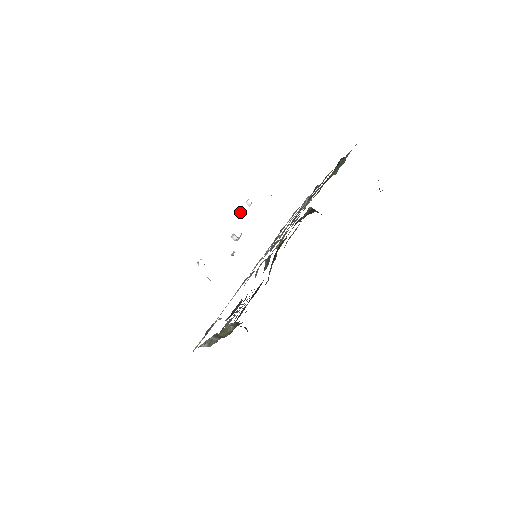
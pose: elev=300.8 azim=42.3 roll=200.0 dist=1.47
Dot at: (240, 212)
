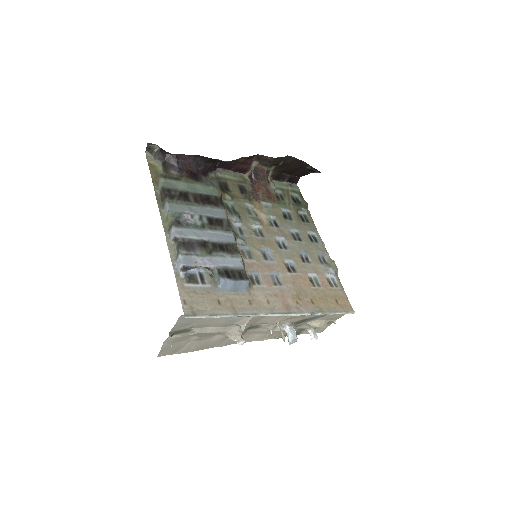
Dot at: occluded
